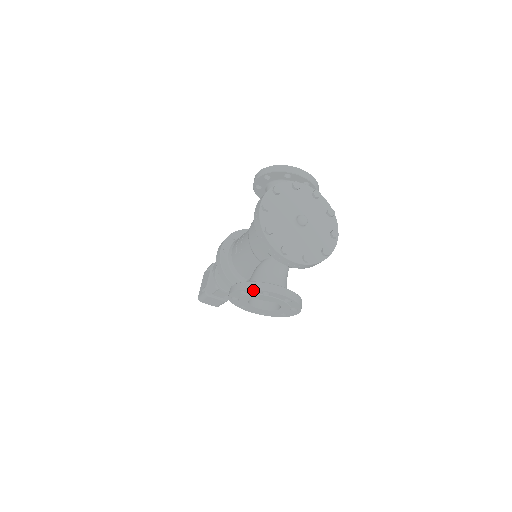
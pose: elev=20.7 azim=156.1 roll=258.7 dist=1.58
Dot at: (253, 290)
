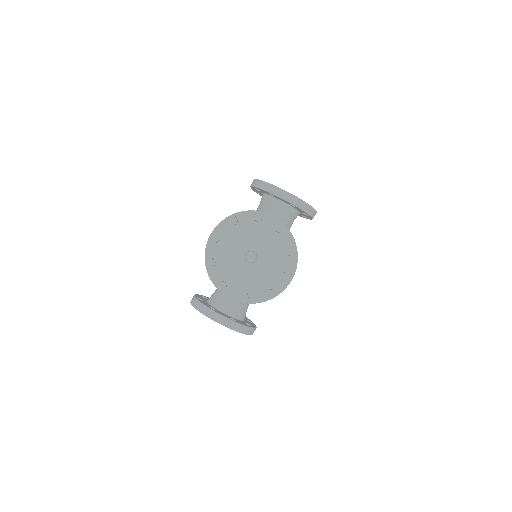
Dot at: (198, 310)
